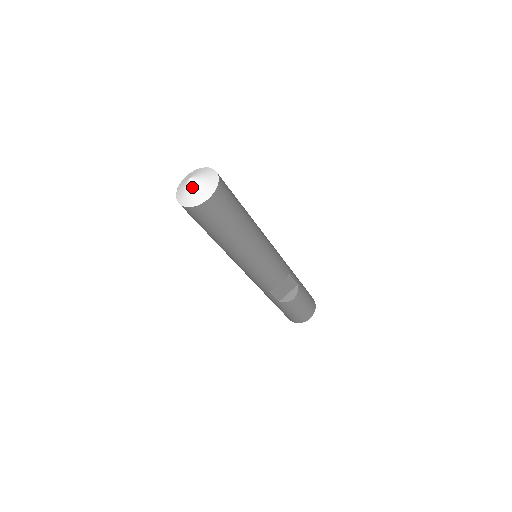
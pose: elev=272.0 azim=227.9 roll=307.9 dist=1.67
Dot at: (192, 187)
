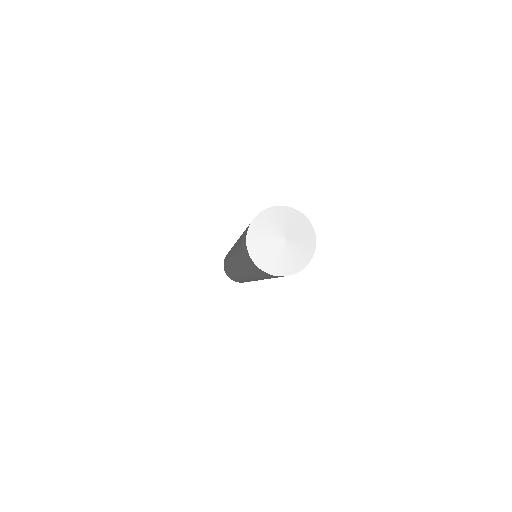
Dot at: (288, 251)
